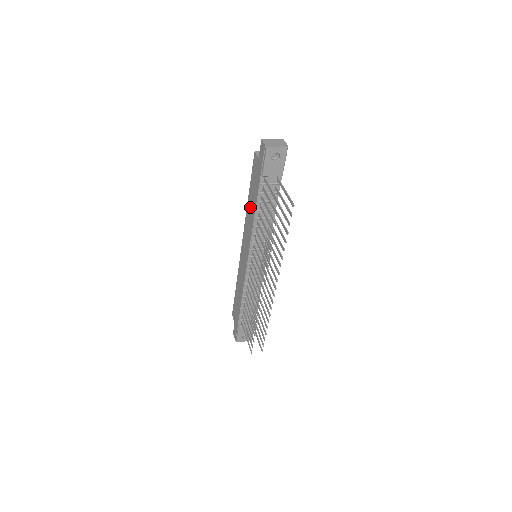
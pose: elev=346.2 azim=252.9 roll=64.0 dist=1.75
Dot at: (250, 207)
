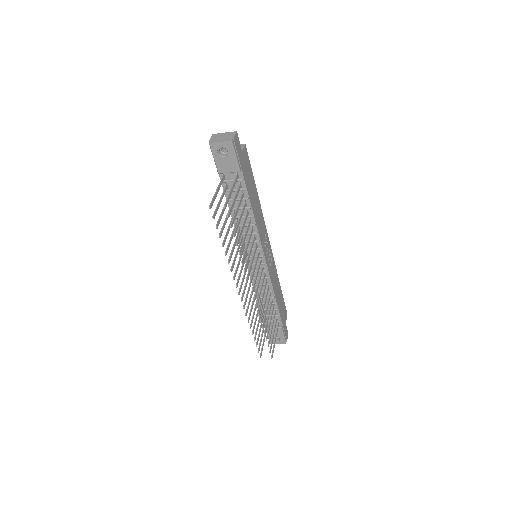
Dot at: occluded
